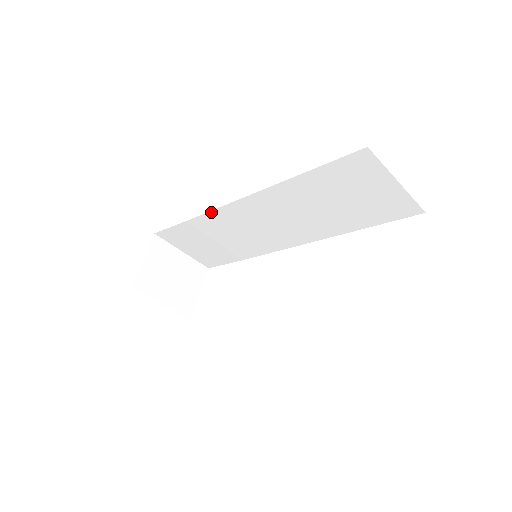
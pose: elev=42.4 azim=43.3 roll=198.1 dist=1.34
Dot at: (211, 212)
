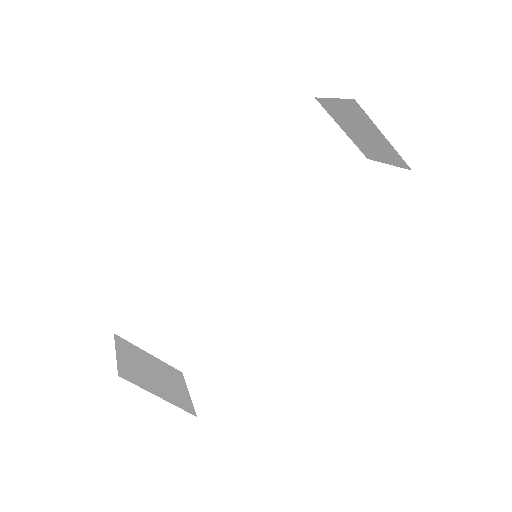
Dot at: (188, 249)
